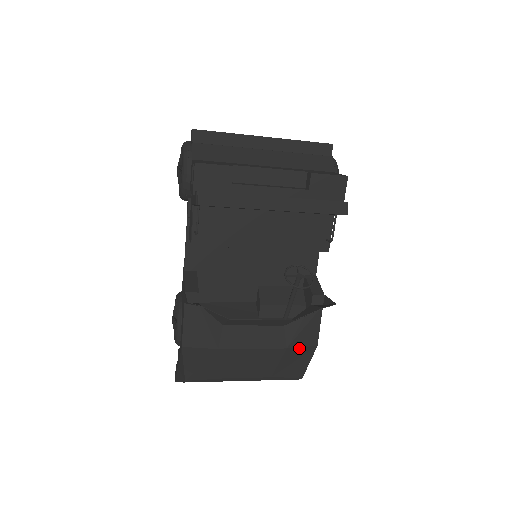
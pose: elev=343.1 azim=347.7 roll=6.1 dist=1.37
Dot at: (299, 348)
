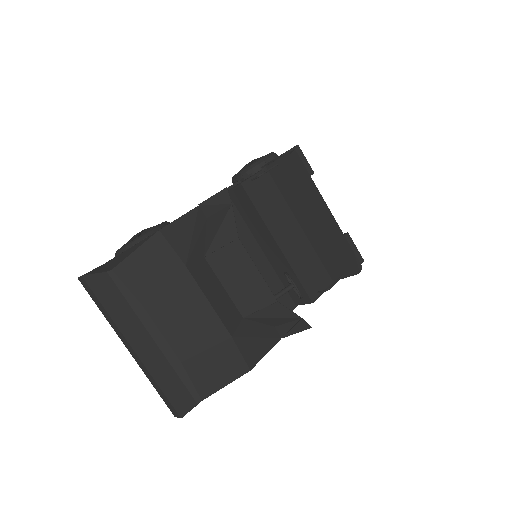
Dot at: (238, 352)
